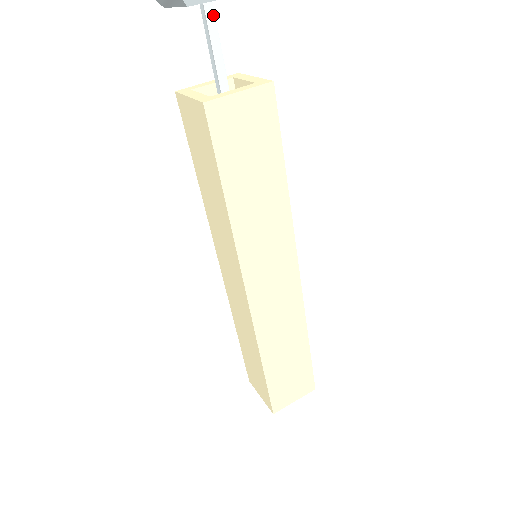
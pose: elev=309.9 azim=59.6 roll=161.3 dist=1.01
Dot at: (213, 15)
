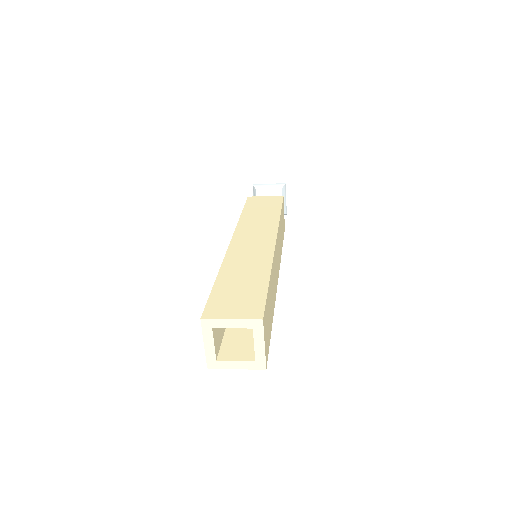
Dot at: occluded
